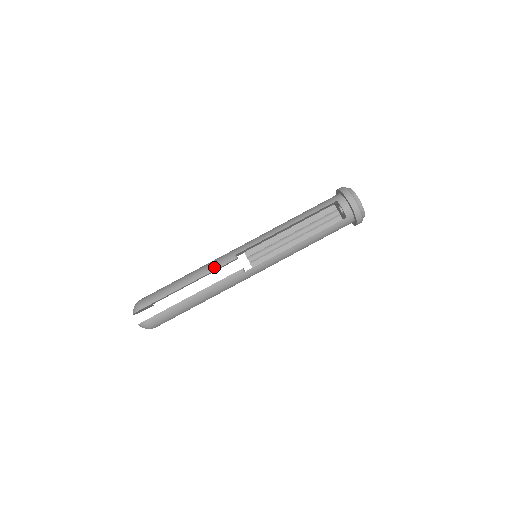
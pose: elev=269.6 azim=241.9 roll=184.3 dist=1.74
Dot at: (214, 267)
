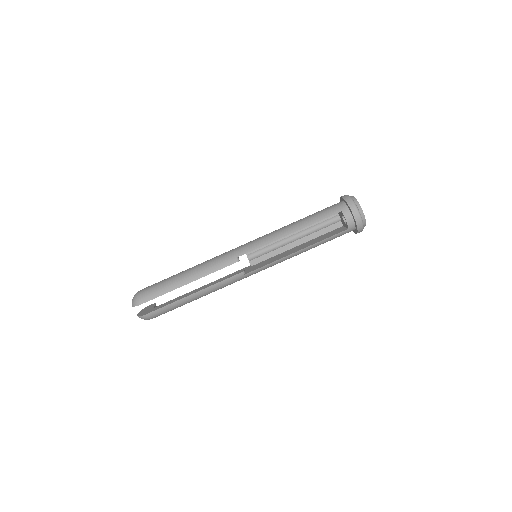
Dot at: (216, 268)
